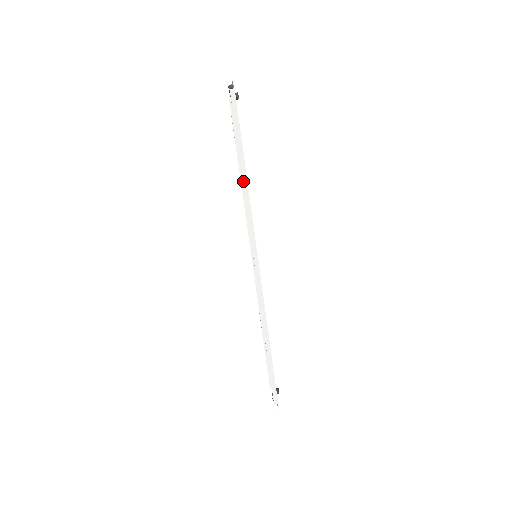
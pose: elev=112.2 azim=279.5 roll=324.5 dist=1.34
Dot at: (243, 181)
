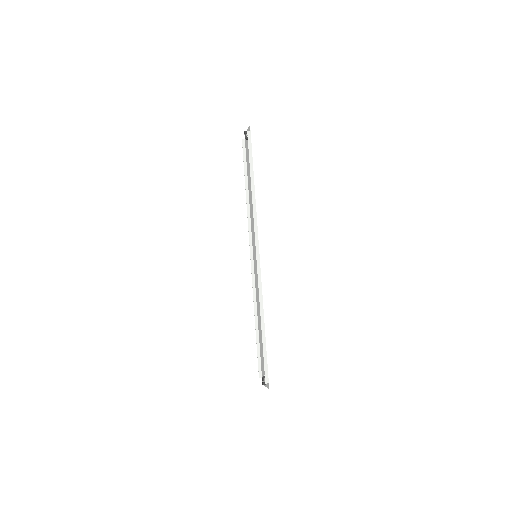
Dot at: (252, 194)
